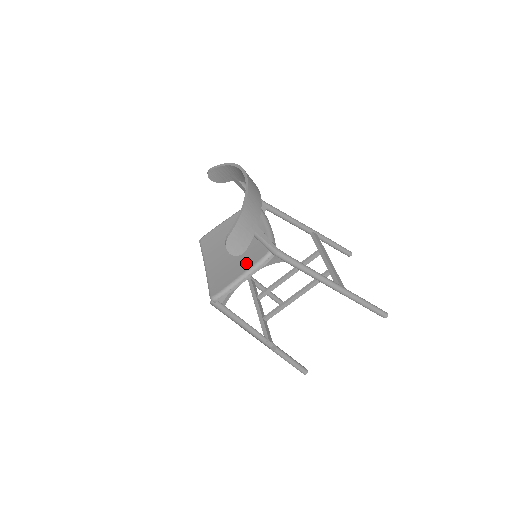
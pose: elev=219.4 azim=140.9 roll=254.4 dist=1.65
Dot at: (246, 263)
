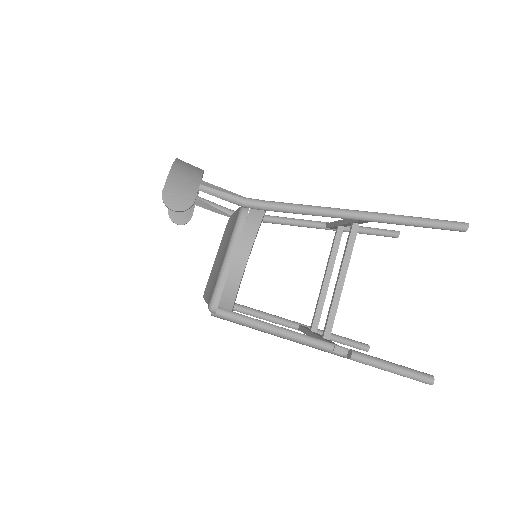
Dot at: occluded
